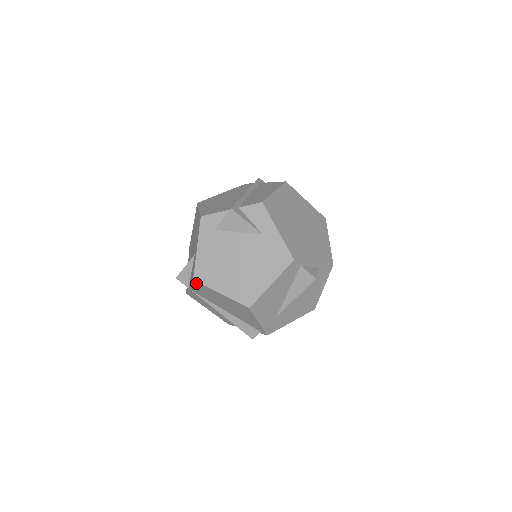
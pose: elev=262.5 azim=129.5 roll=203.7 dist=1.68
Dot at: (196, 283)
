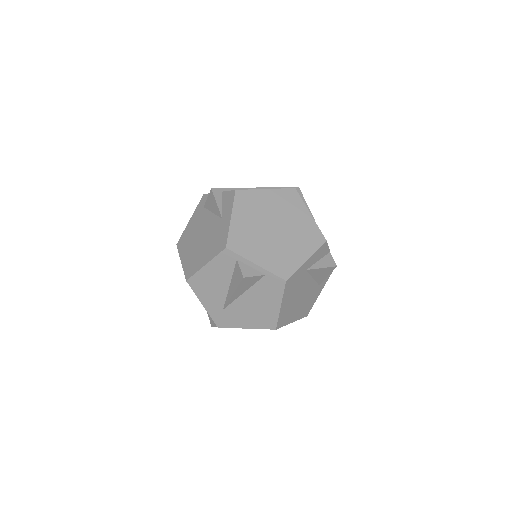
Dot at: occluded
